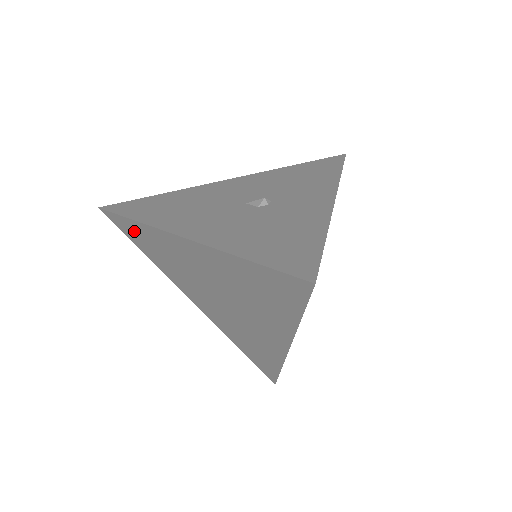
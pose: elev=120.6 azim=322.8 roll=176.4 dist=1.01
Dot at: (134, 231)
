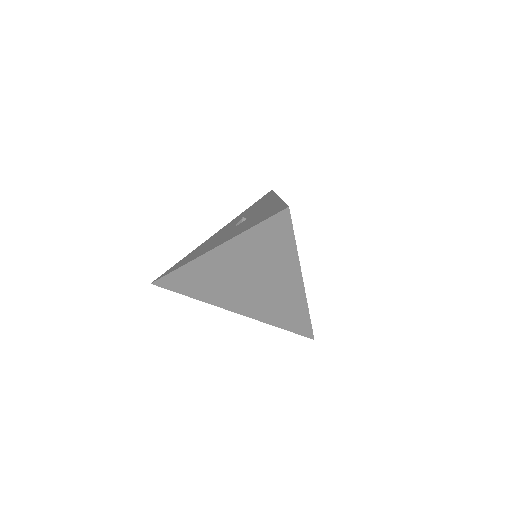
Dot at: (180, 280)
